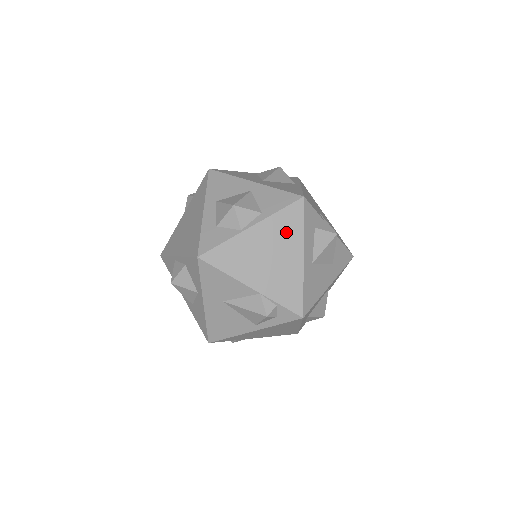
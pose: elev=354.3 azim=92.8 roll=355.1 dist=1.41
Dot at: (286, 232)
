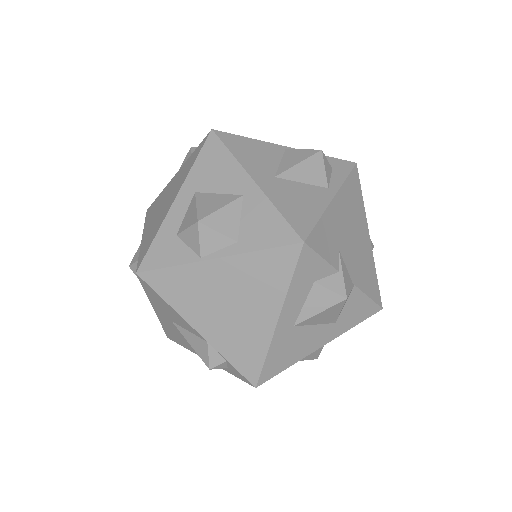
Dot at: (262, 281)
